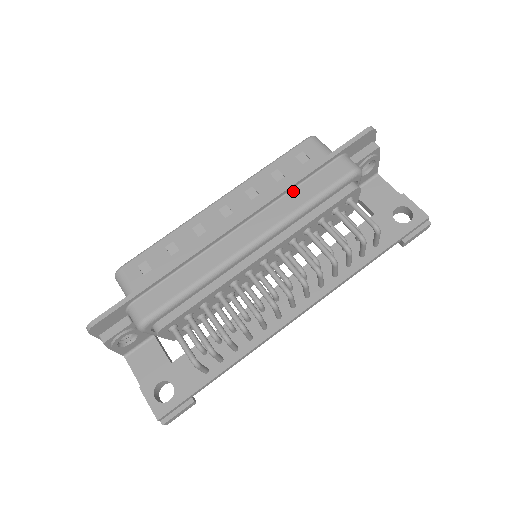
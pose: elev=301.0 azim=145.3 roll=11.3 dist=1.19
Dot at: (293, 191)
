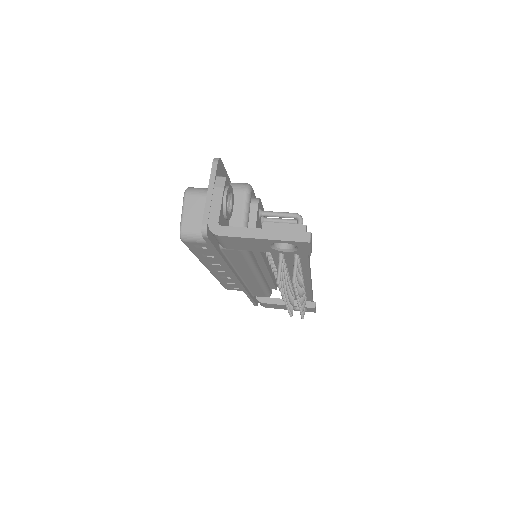
Dot at: occluded
